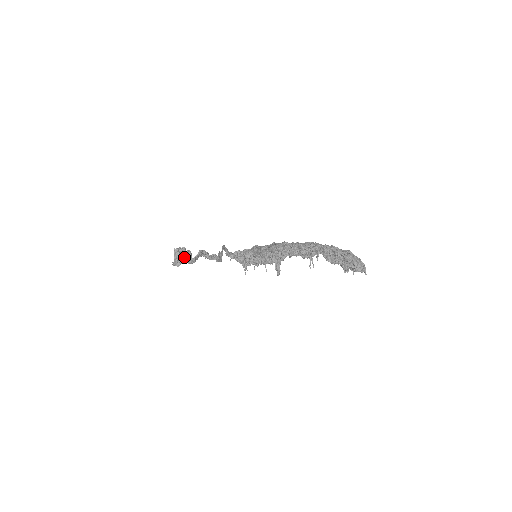
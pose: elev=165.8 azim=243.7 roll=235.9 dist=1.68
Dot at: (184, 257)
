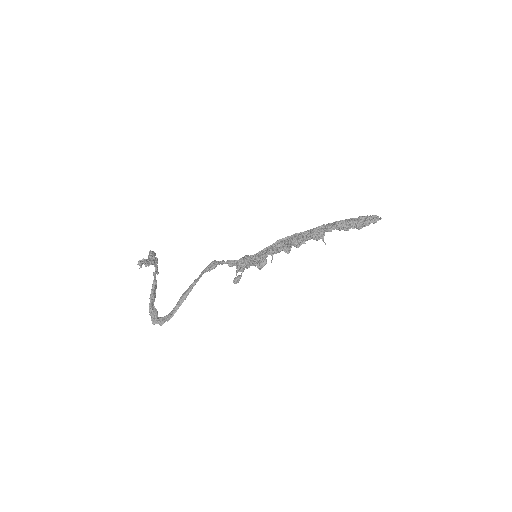
Dot at: (156, 262)
